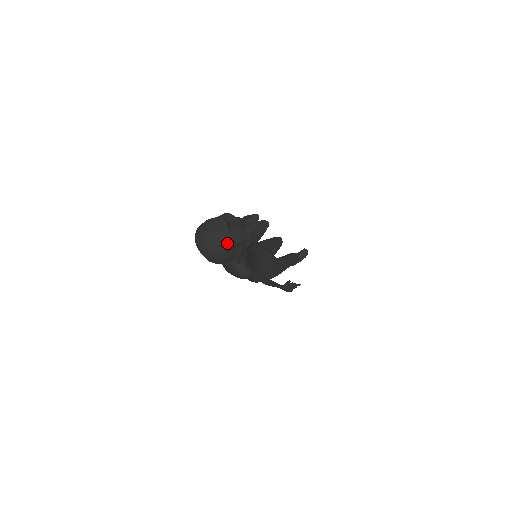
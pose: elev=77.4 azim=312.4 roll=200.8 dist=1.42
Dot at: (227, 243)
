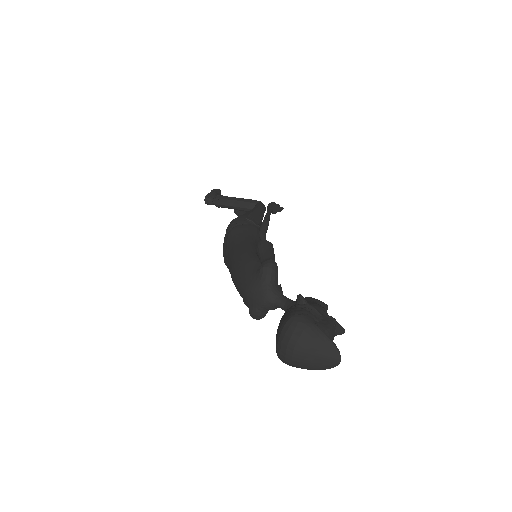
Dot at: (316, 369)
